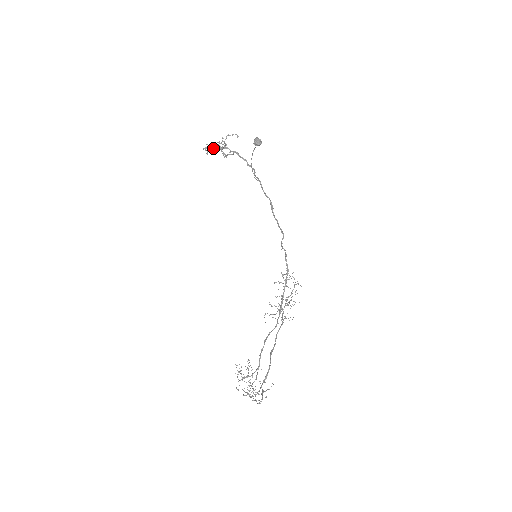
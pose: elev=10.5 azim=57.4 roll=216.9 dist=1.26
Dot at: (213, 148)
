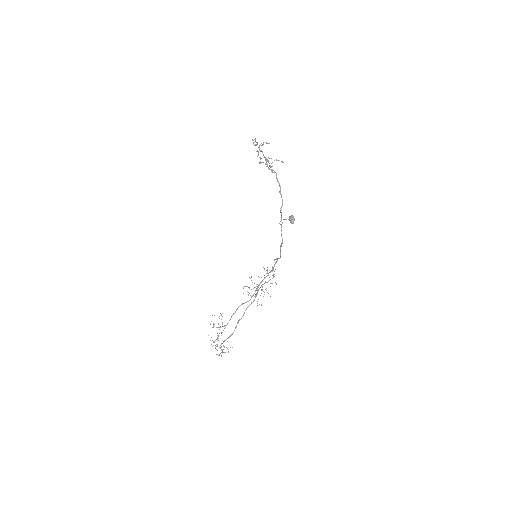
Dot at: (260, 162)
